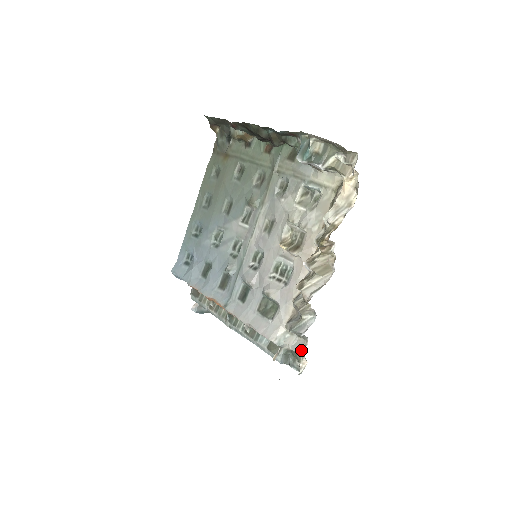
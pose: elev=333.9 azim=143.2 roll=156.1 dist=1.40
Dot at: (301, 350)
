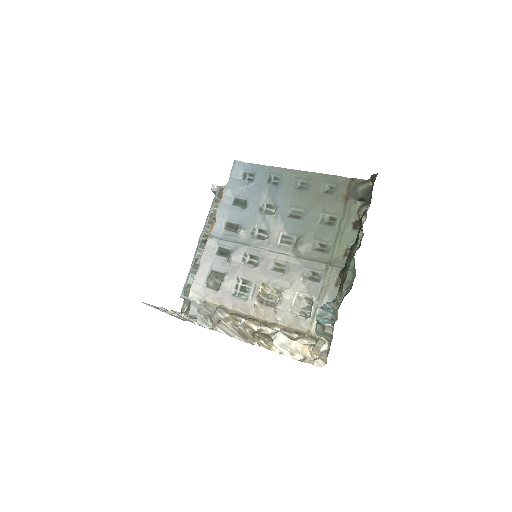
Dot at: (192, 314)
